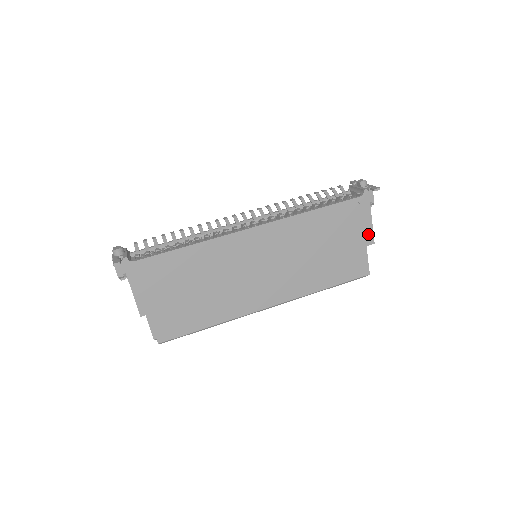
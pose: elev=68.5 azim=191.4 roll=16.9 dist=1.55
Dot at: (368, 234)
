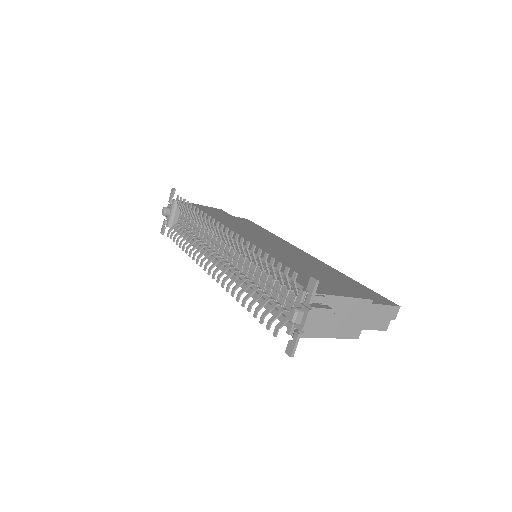
Dot at: occluded
